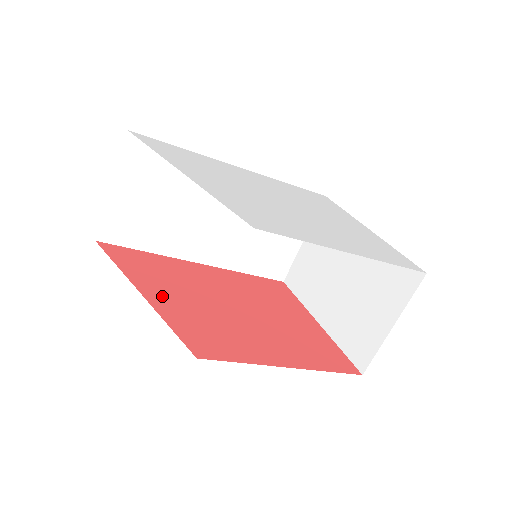
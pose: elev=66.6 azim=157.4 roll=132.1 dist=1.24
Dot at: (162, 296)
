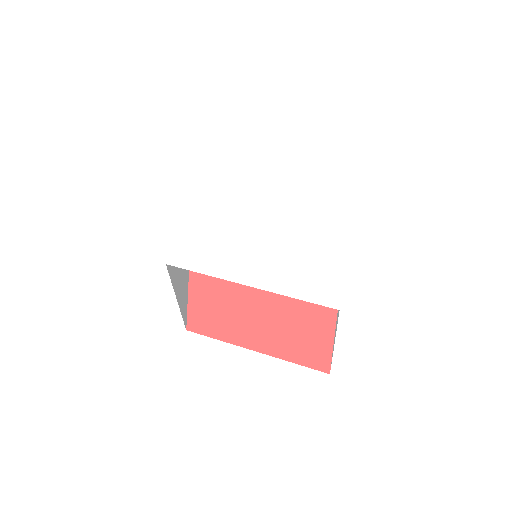
Dot at: (203, 275)
